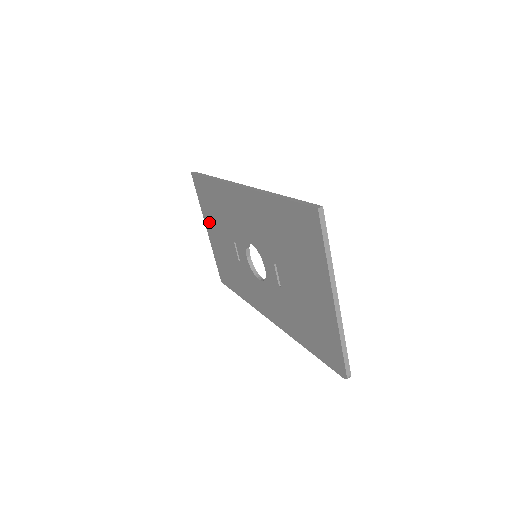
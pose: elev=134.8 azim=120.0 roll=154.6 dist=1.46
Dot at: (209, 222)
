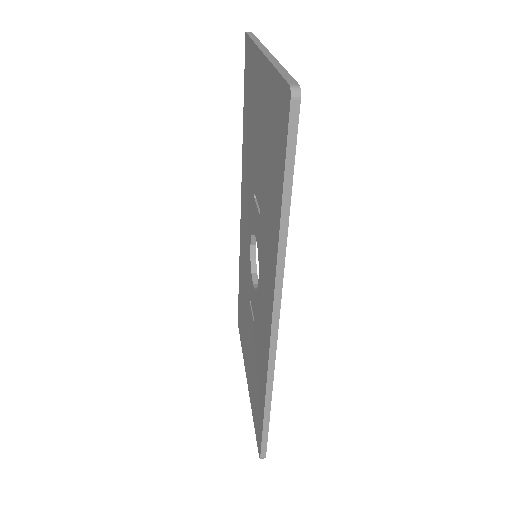
Dot at: (245, 354)
